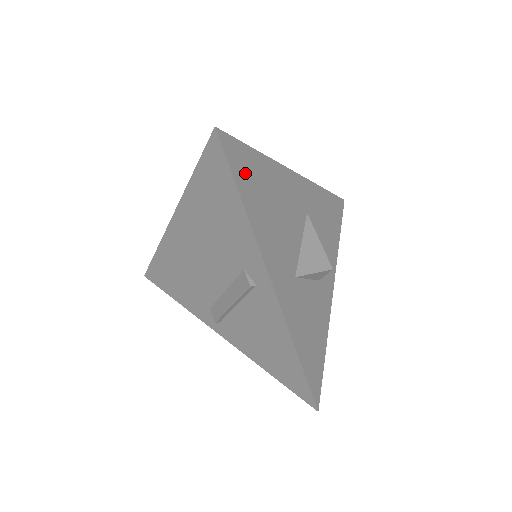
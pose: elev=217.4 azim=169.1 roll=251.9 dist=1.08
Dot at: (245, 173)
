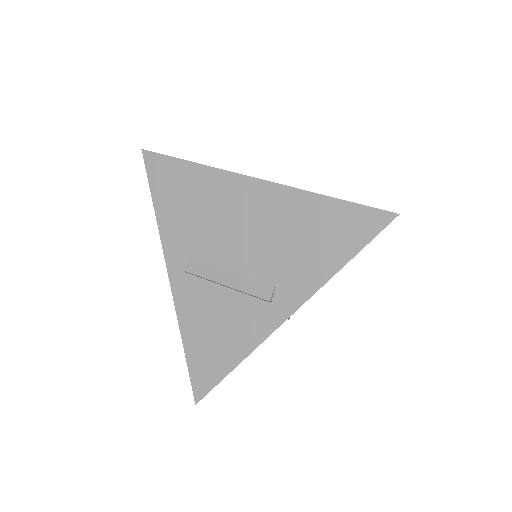
Dot at: occluded
